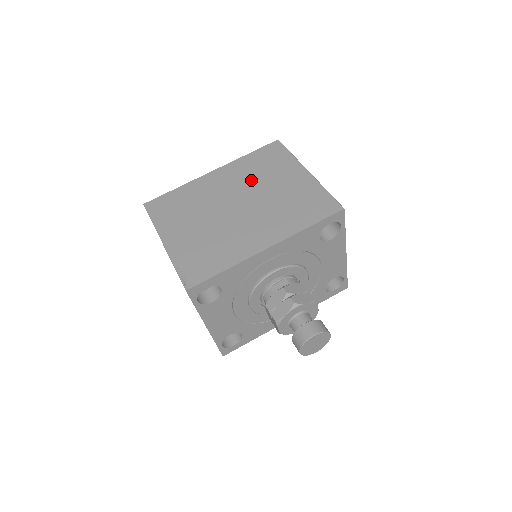
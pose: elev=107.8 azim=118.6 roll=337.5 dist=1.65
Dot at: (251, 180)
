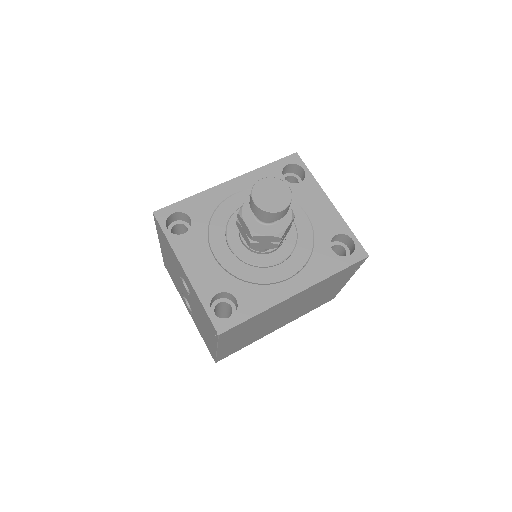
Dot at: occluded
